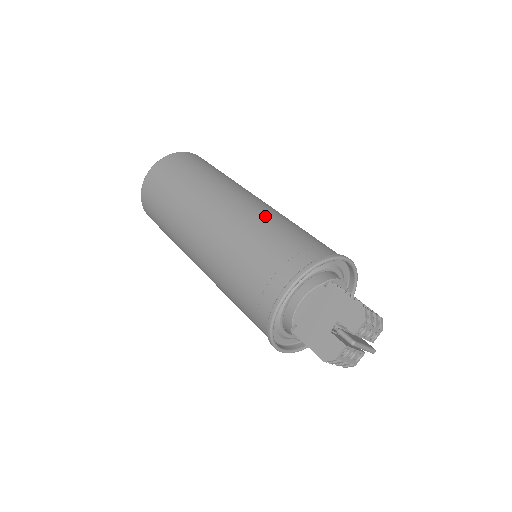
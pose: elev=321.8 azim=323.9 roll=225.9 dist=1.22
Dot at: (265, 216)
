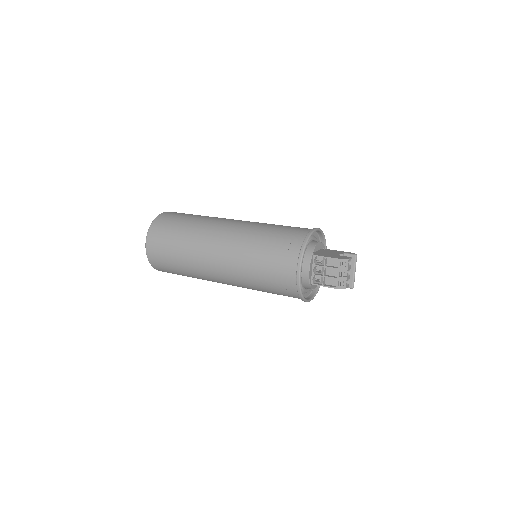
Dot at: occluded
